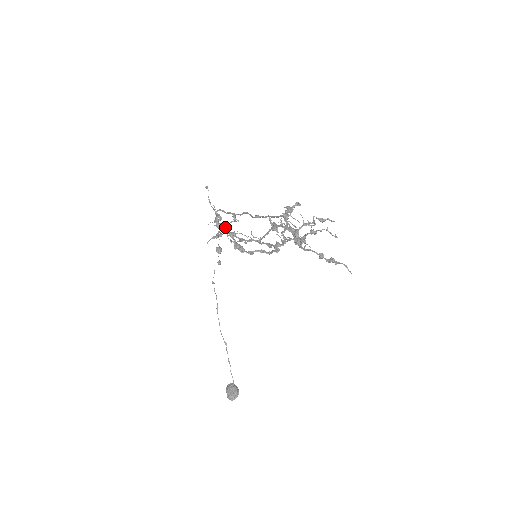
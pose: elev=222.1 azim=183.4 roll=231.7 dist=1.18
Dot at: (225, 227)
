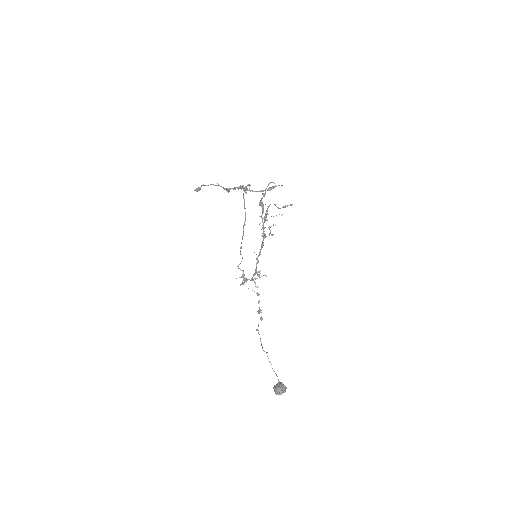
Dot at: (251, 280)
